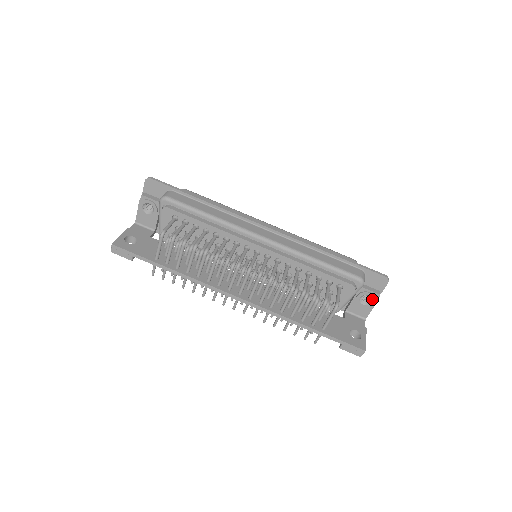
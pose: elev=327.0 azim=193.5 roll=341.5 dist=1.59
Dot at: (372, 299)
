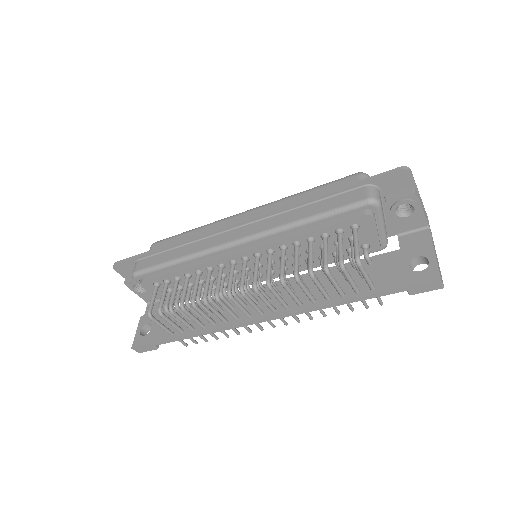
Dot at: (410, 205)
